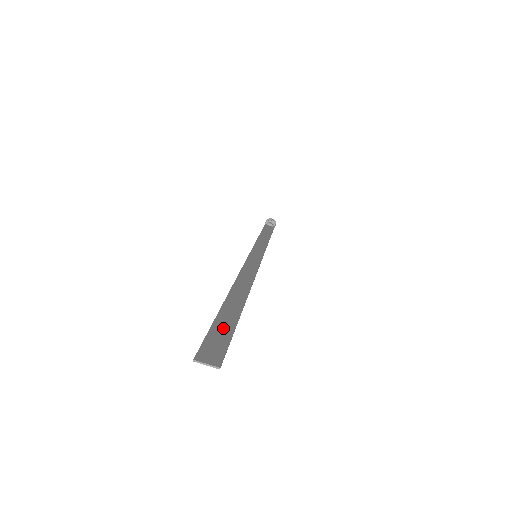
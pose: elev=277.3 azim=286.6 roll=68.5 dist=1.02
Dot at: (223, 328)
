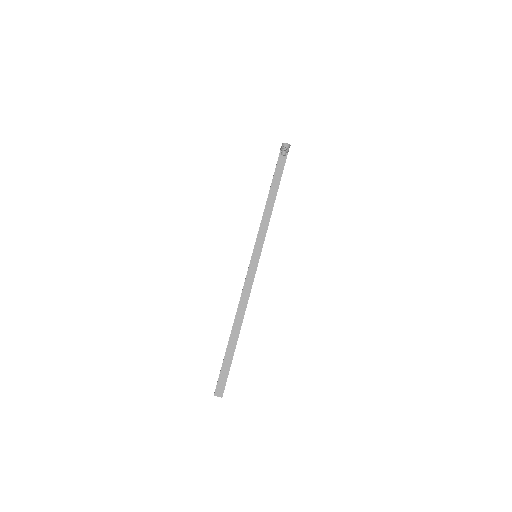
Dot at: (226, 368)
